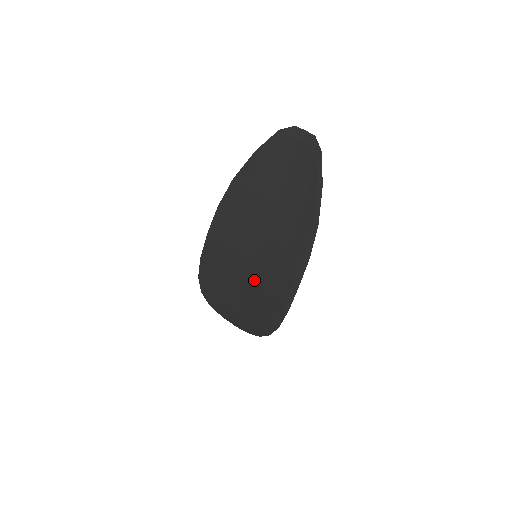
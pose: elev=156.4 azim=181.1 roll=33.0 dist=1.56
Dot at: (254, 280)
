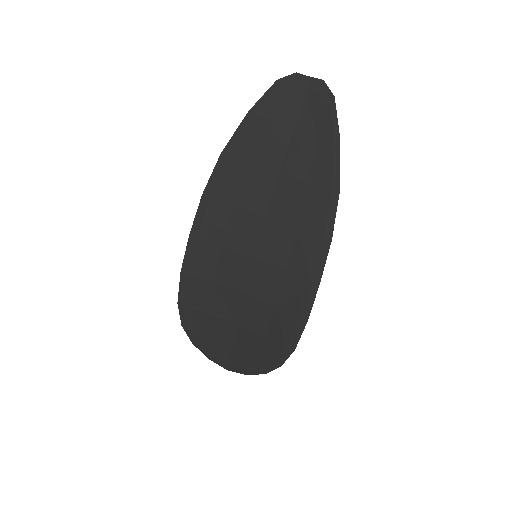
Dot at: (255, 290)
